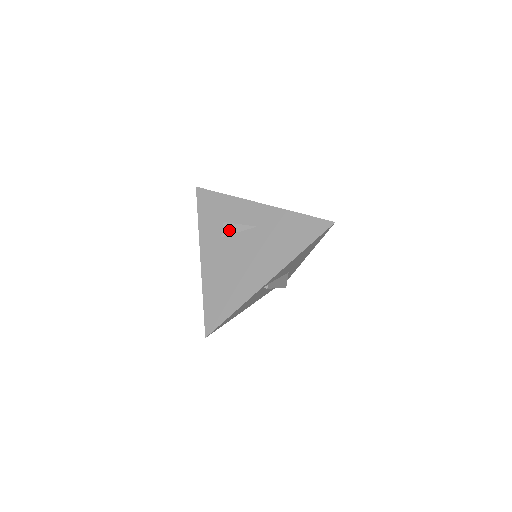
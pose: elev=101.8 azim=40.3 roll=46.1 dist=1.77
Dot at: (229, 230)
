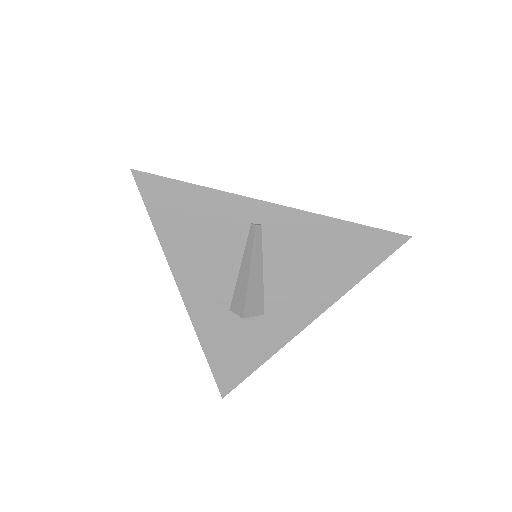
Dot at: occluded
